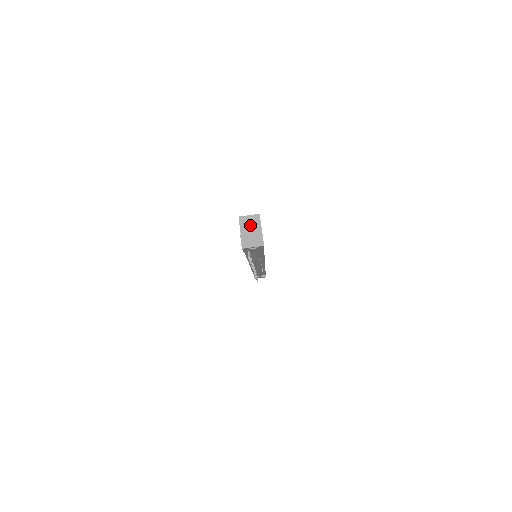
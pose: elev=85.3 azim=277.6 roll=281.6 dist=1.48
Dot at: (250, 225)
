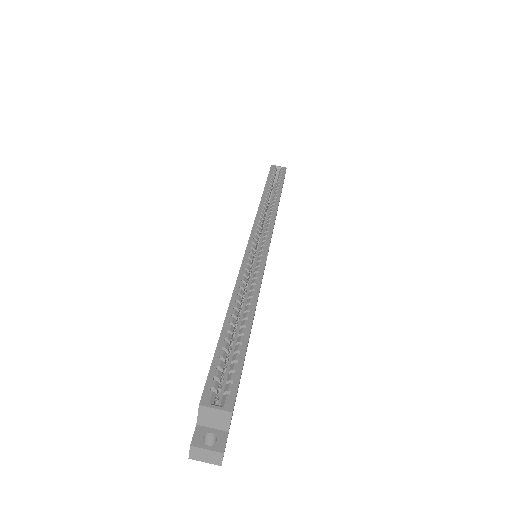
Dot at: (214, 419)
